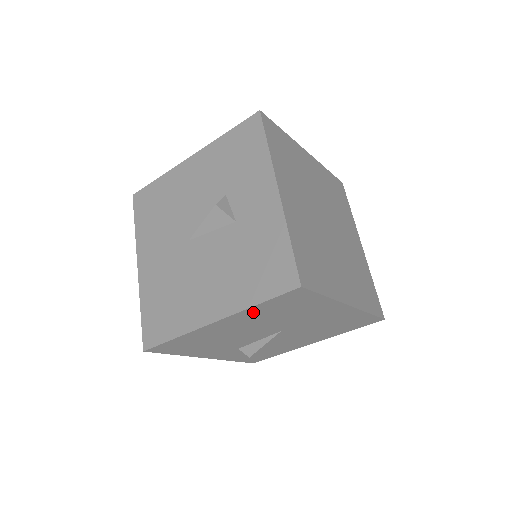
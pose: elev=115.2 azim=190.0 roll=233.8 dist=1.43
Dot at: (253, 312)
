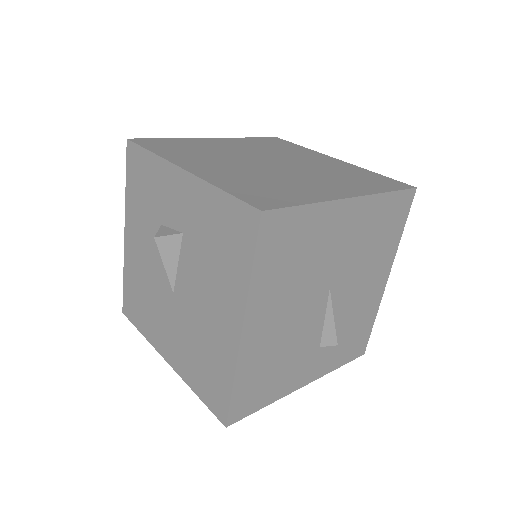
Dot at: (262, 286)
